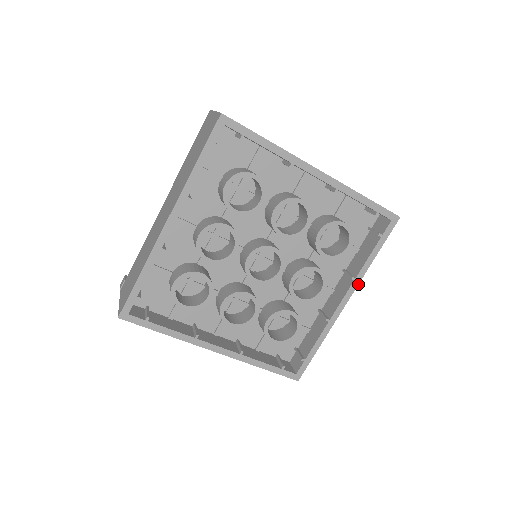
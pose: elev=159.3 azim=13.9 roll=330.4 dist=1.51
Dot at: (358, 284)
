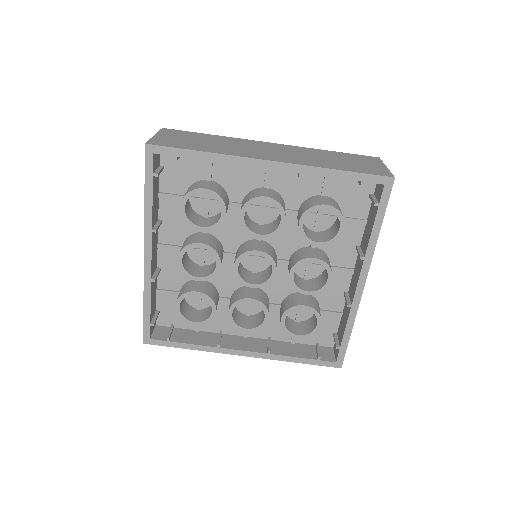
Dot at: (370, 262)
